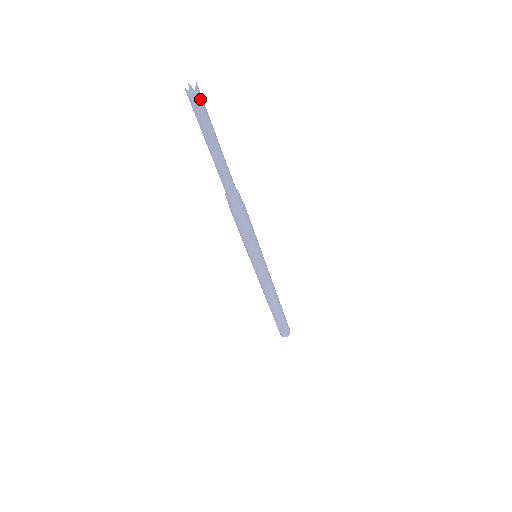
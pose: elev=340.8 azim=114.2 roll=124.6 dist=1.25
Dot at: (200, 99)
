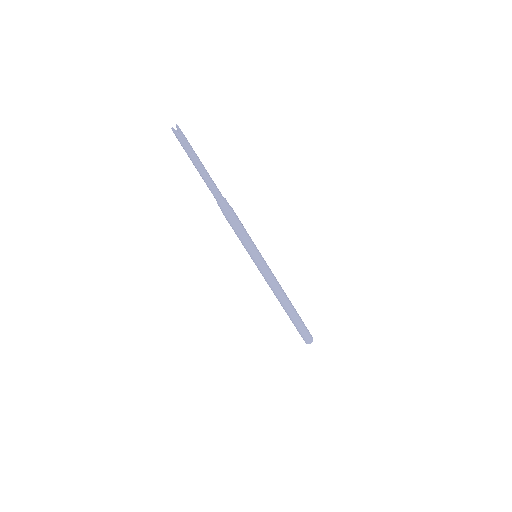
Dot at: (178, 135)
